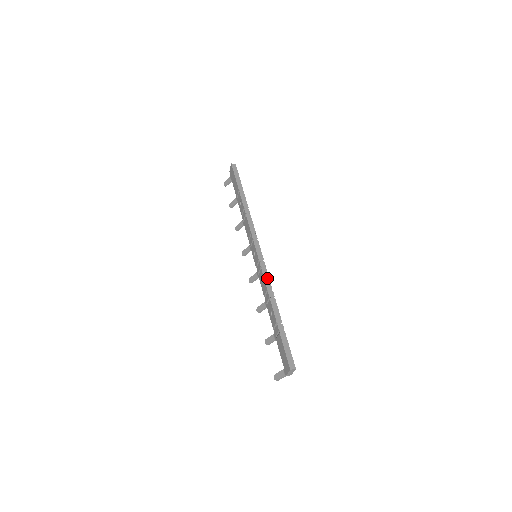
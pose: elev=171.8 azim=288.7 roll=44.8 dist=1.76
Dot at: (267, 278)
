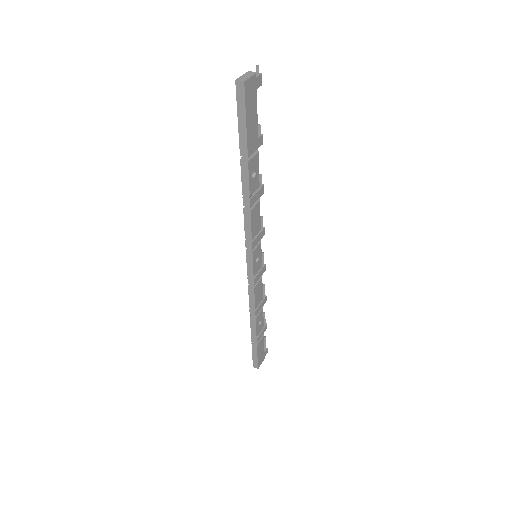
Dot at: (252, 298)
